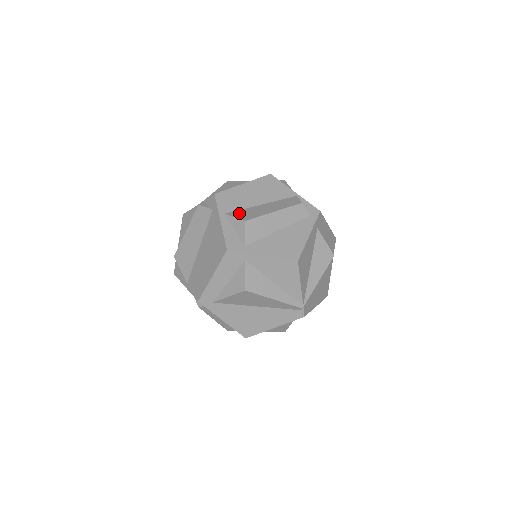
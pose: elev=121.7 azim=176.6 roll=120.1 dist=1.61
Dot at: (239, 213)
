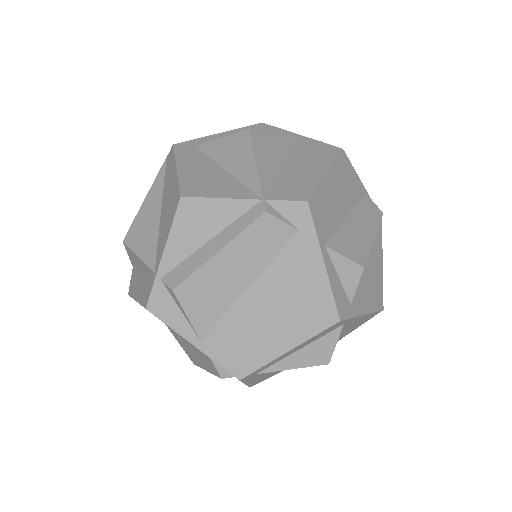
Dot at: (342, 243)
